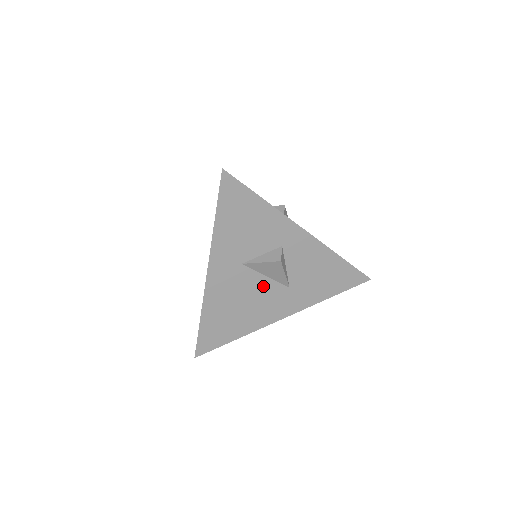
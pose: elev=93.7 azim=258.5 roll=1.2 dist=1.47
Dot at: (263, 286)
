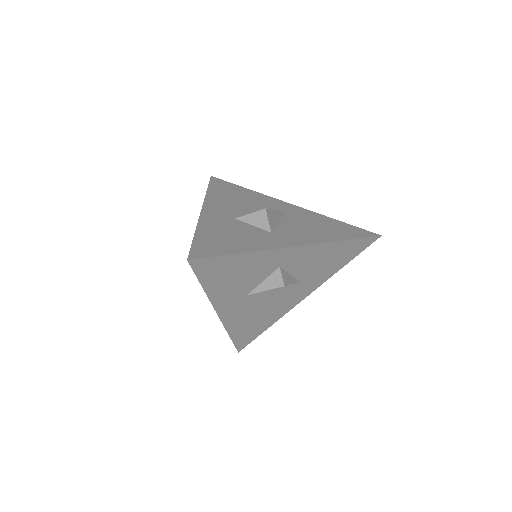
Dot at: (275, 294)
